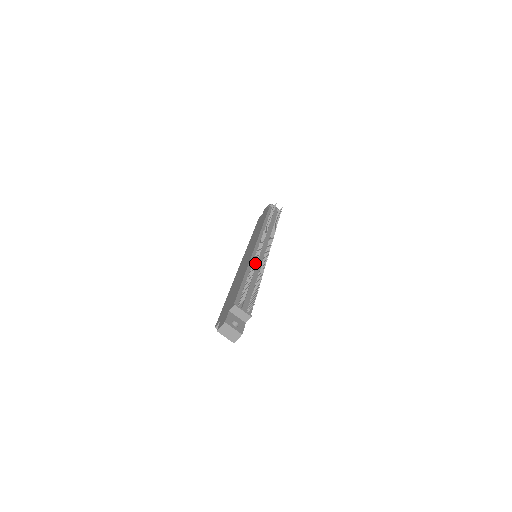
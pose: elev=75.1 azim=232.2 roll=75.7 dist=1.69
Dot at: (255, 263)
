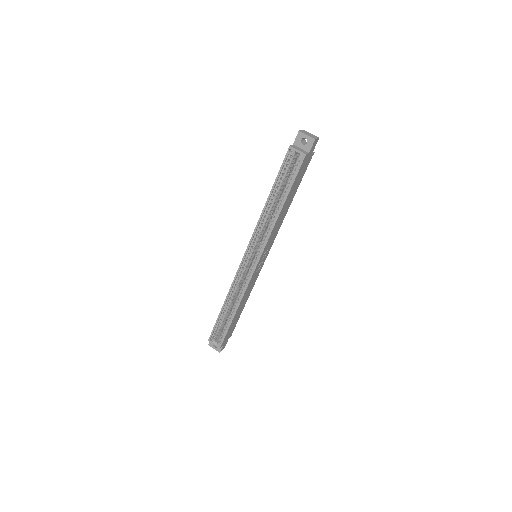
Dot at: occluded
